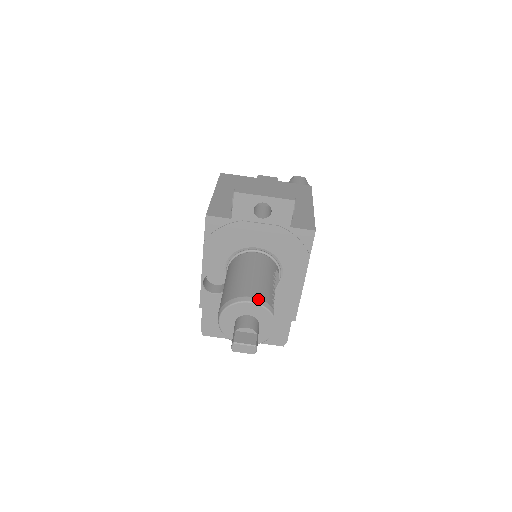
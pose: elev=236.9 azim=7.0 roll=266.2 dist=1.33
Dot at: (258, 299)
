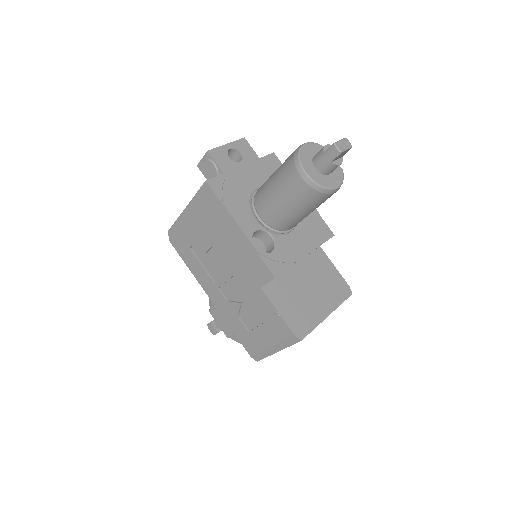
Dot at: (306, 144)
